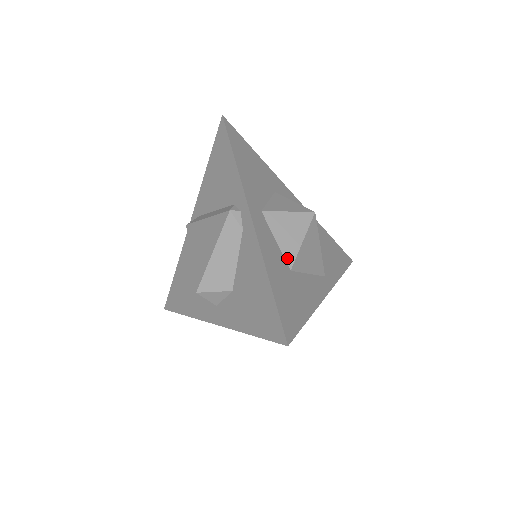
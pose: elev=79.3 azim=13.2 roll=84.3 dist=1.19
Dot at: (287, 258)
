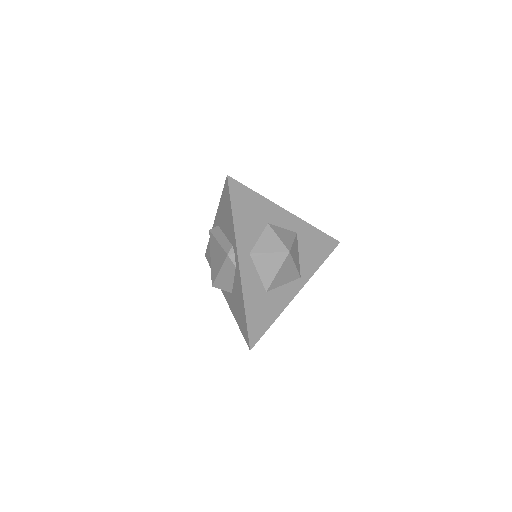
Dot at: (265, 284)
